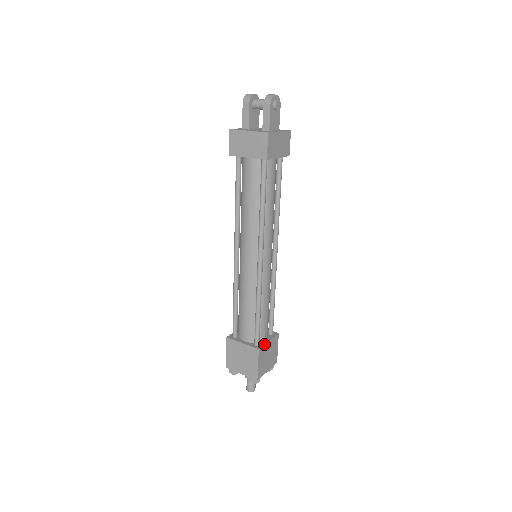
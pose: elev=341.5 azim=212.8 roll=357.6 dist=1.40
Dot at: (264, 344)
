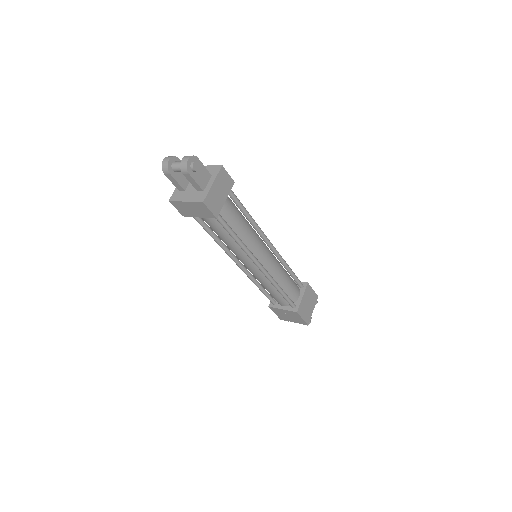
Dot at: (299, 304)
